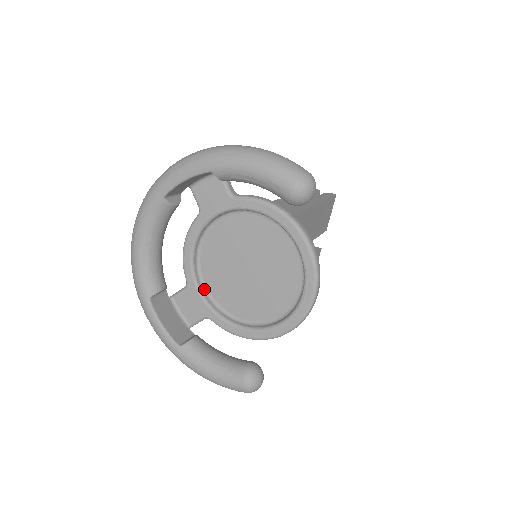
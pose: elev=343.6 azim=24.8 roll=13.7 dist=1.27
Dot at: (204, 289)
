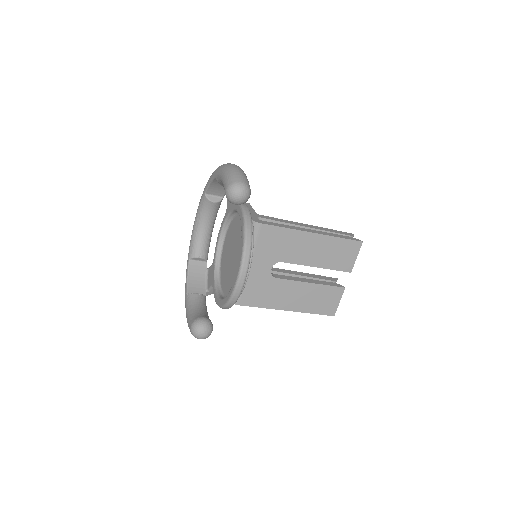
Dot at: (219, 266)
